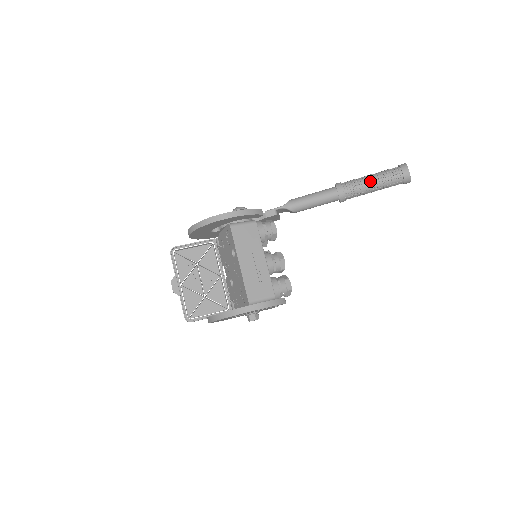
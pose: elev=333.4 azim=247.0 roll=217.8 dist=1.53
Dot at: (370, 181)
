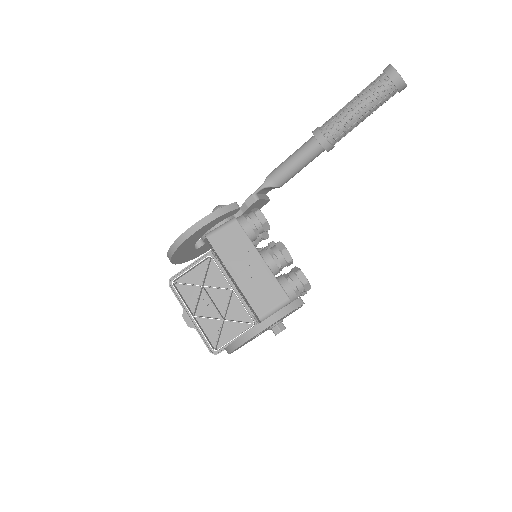
Dot at: (352, 109)
